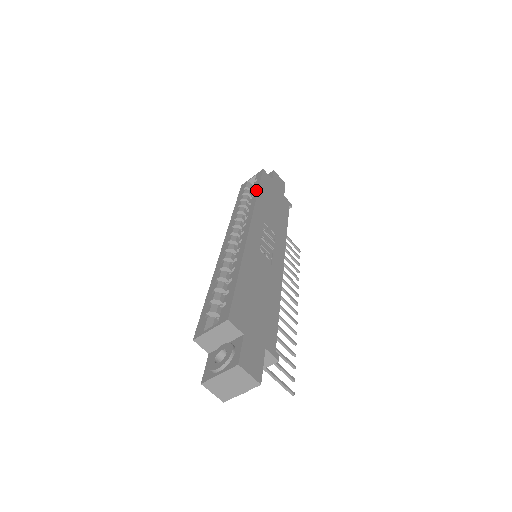
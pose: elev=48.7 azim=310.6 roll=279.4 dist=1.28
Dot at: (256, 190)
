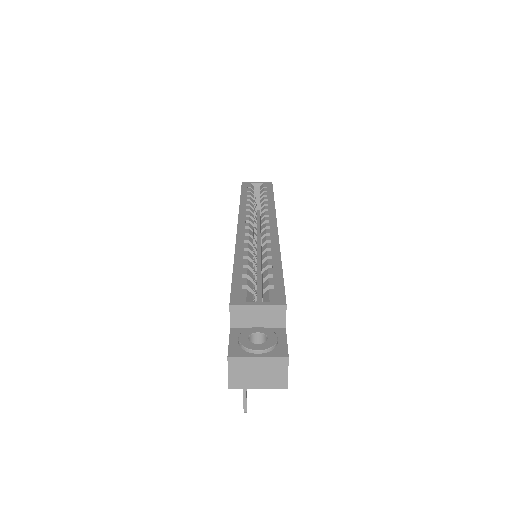
Dot at: (271, 196)
